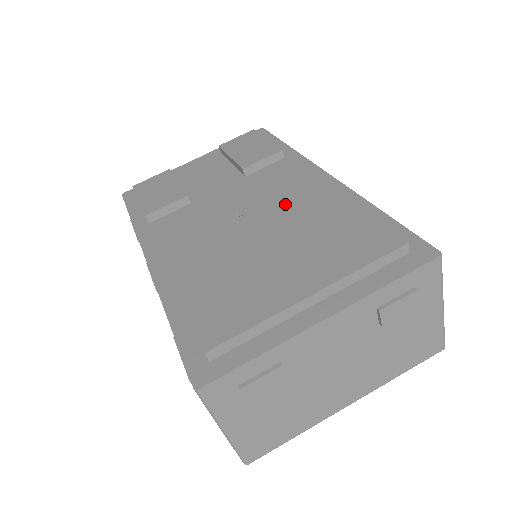
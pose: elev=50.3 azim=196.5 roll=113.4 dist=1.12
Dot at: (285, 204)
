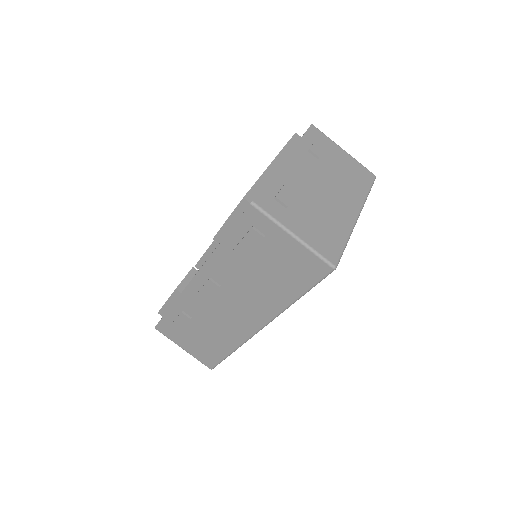
Dot at: occluded
